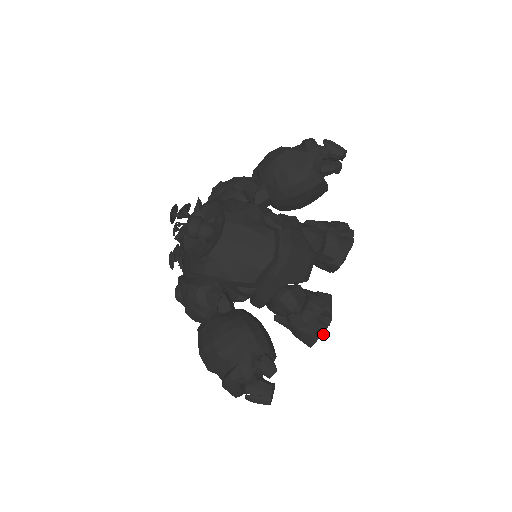
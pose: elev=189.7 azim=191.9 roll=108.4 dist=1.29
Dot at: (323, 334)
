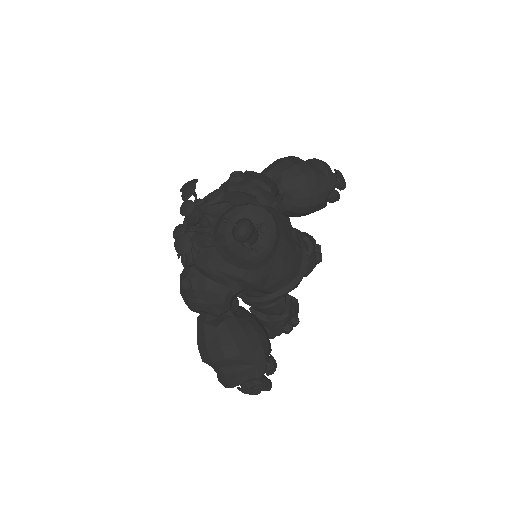
Dot at: (289, 332)
